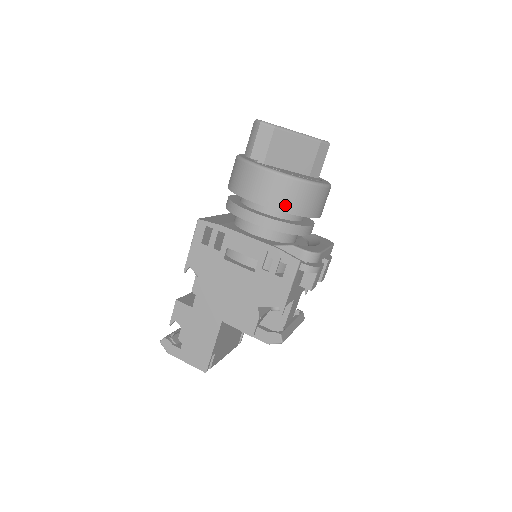
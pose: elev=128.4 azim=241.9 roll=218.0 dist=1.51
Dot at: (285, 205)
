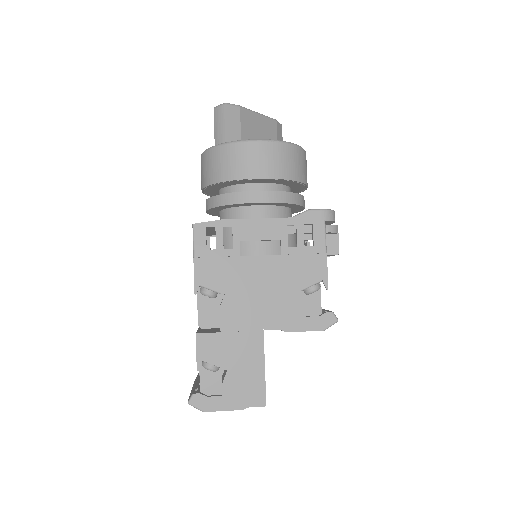
Dot at: (286, 172)
